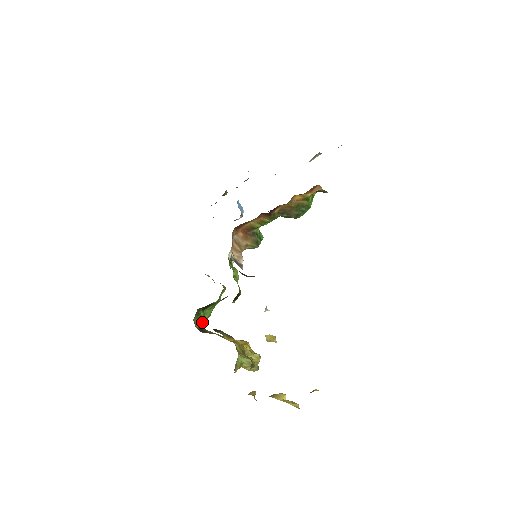
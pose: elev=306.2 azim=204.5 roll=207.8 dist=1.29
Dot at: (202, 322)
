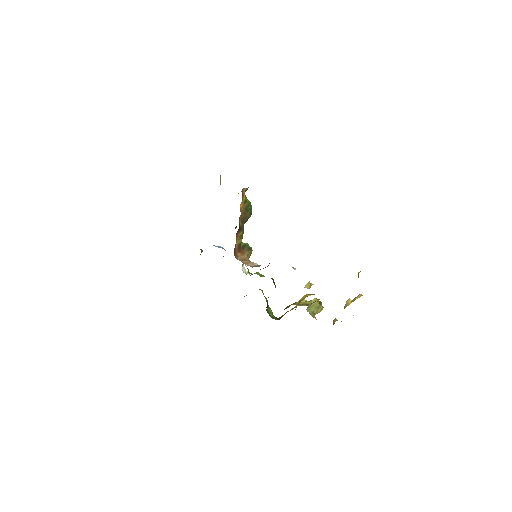
Dot at: (274, 316)
